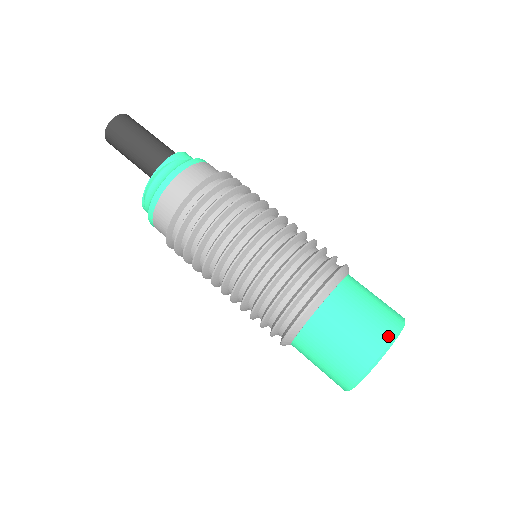
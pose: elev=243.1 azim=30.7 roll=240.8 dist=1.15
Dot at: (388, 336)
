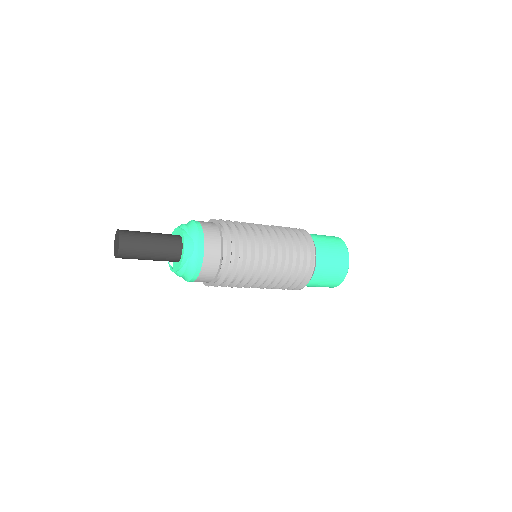
Dot at: (343, 277)
